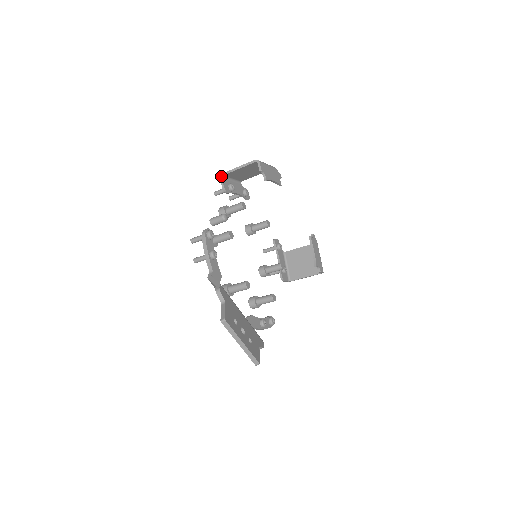
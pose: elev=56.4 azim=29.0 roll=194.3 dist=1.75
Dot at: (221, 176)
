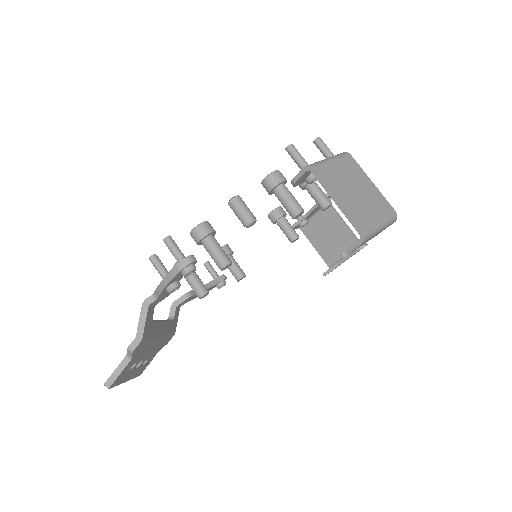
Dot at: (308, 168)
